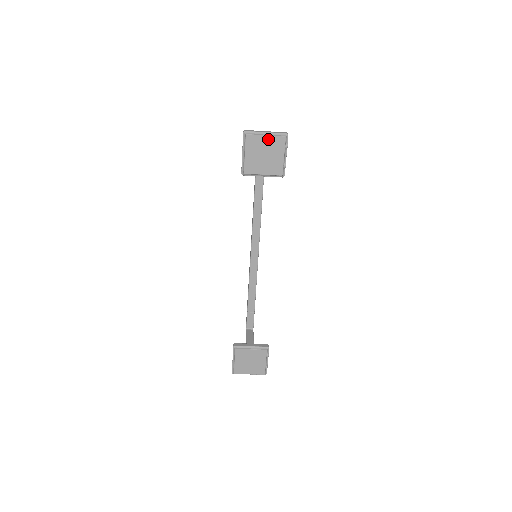
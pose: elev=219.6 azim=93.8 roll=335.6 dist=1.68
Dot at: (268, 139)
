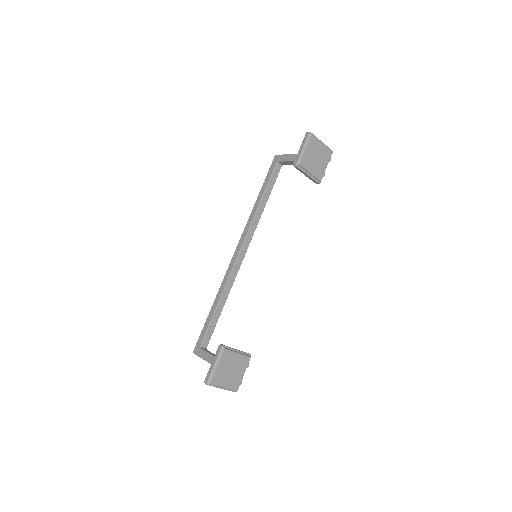
Dot at: (323, 147)
